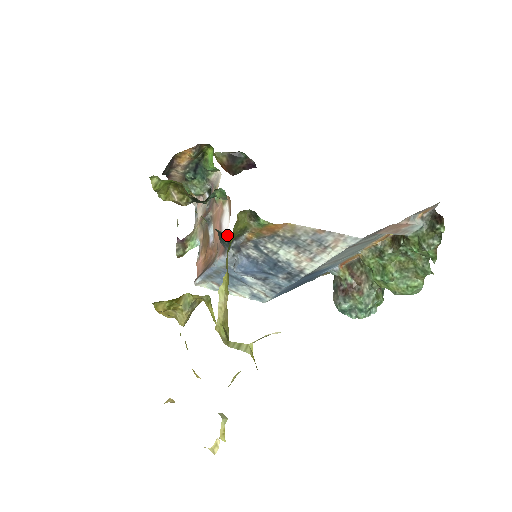
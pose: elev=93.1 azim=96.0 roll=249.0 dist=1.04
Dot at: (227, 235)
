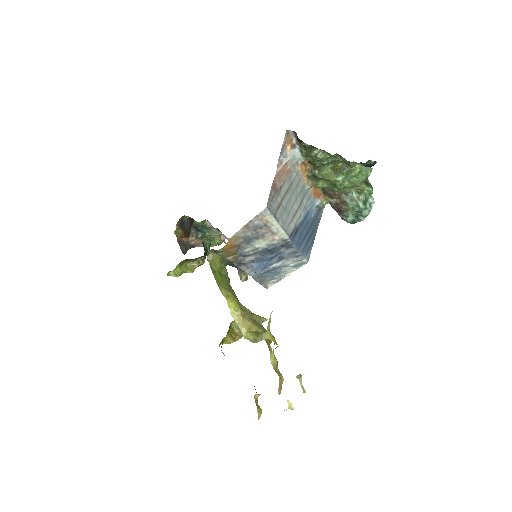
Dot at: (228, 264)
